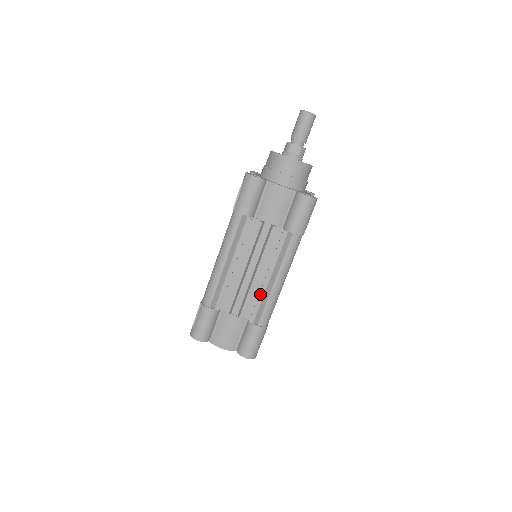
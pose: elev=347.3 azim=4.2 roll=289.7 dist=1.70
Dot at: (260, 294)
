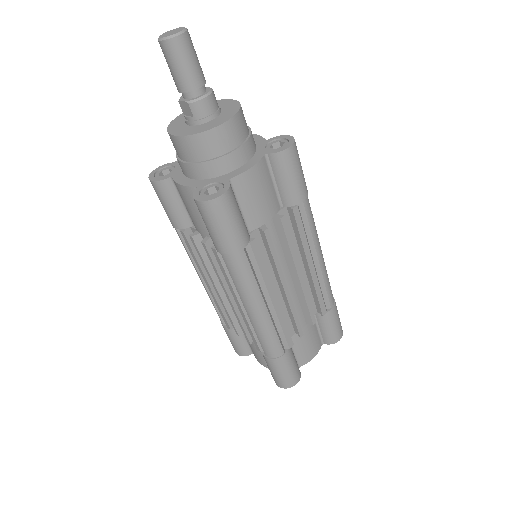
Dot at: (245, 322)
